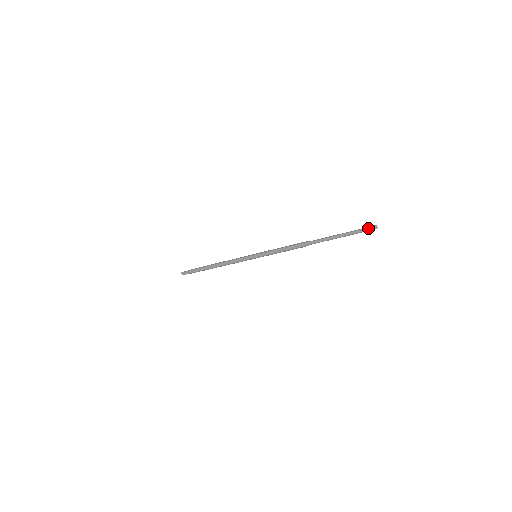
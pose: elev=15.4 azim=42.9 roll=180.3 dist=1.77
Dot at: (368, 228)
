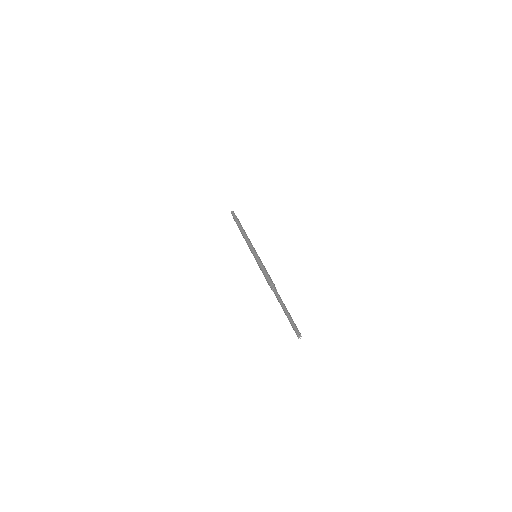
Dot at: (295, 331)
